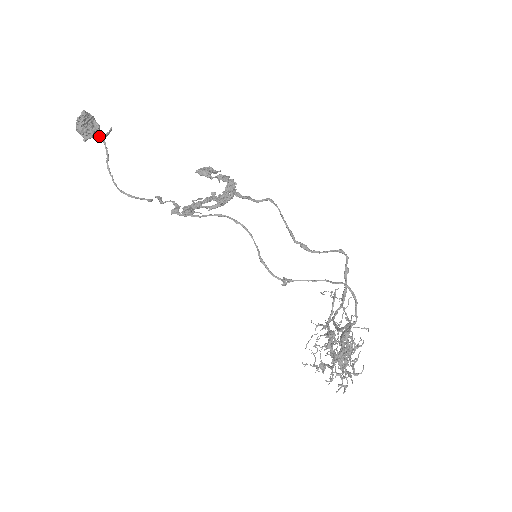
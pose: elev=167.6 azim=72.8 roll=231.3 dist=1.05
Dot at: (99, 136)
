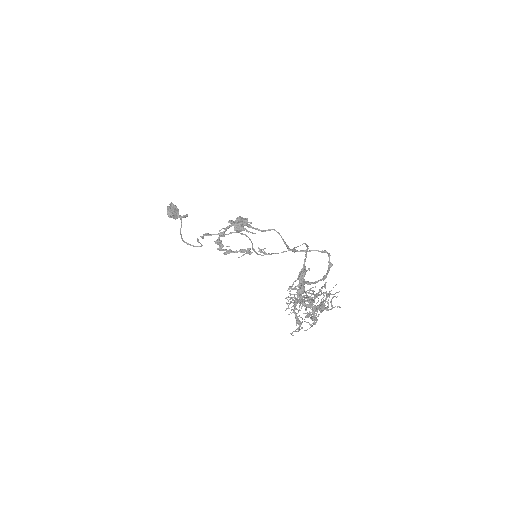
Dot at: (179, 216)
